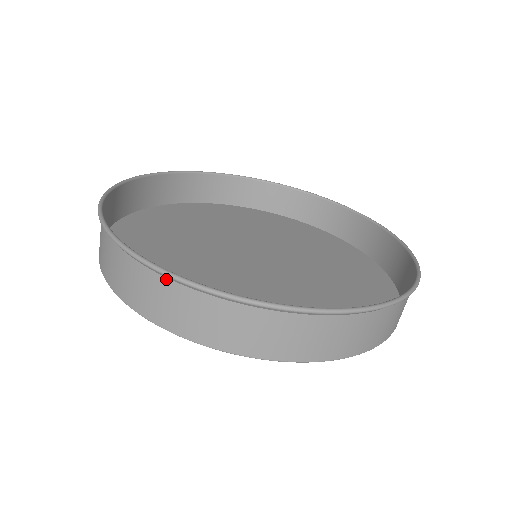
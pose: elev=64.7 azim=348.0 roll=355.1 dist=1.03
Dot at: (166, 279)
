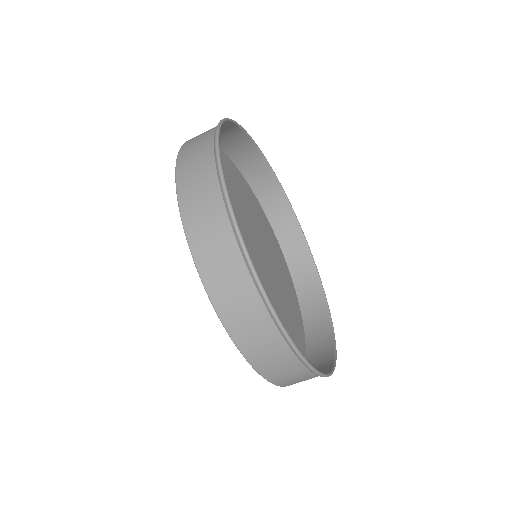
Dot at: (213, 156)
